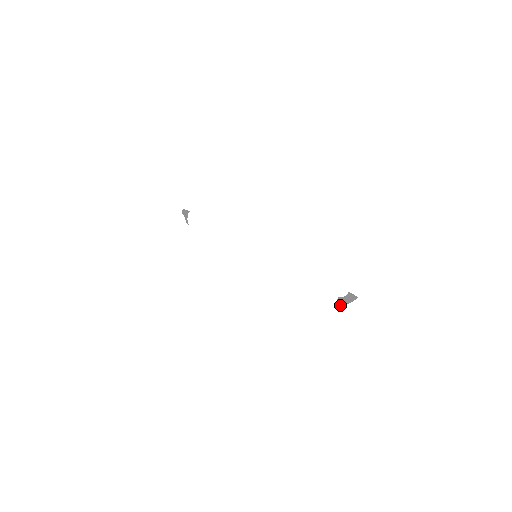
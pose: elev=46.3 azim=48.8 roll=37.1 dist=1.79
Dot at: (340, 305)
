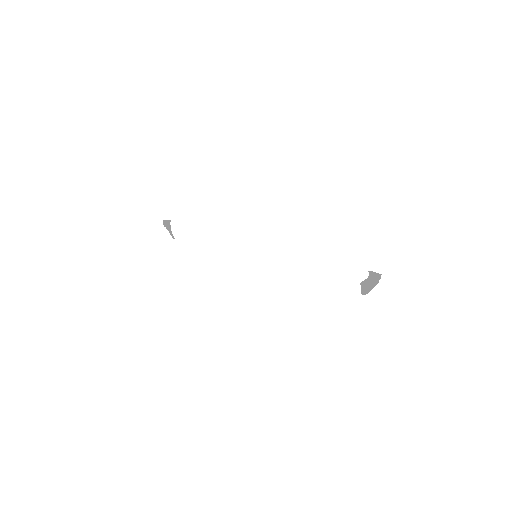
Dot at: (366, 293)
